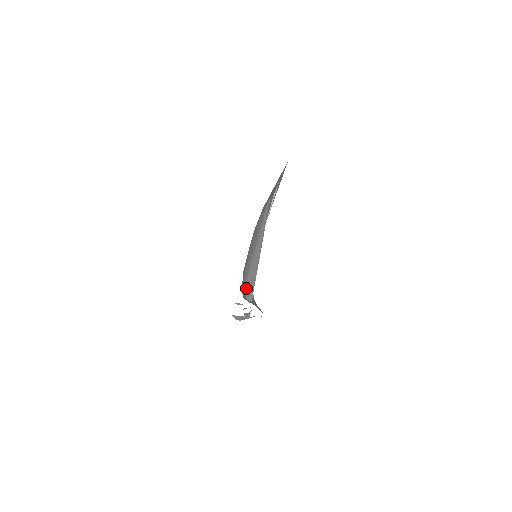
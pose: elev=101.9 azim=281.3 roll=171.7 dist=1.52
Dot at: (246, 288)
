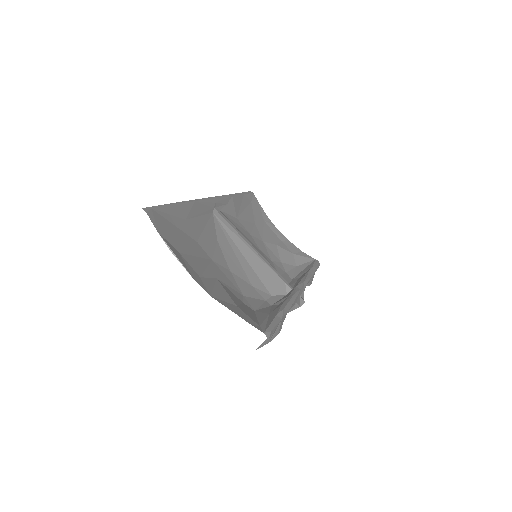
Dot at: (272, 290)
